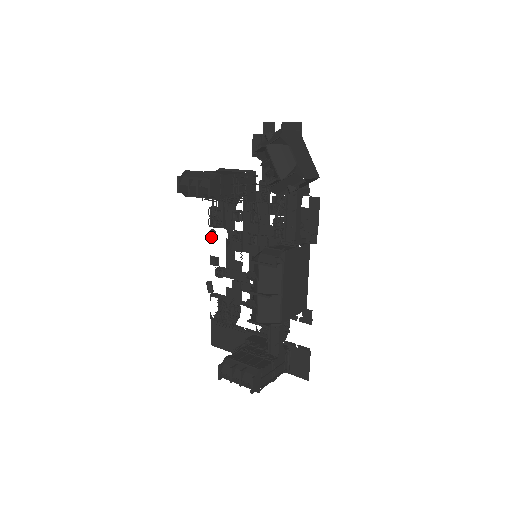
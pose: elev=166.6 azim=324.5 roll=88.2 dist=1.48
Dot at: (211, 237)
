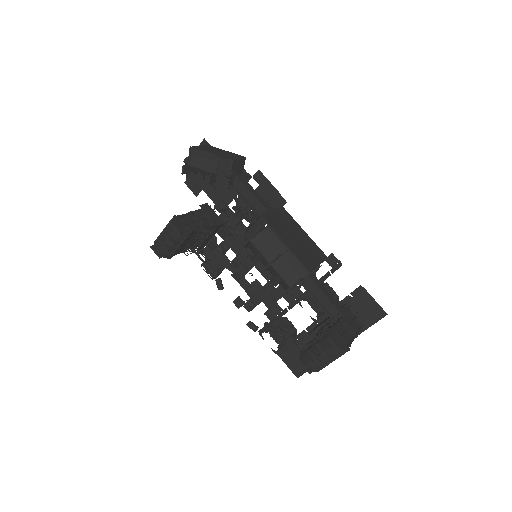
Dot at: (220, 285)
